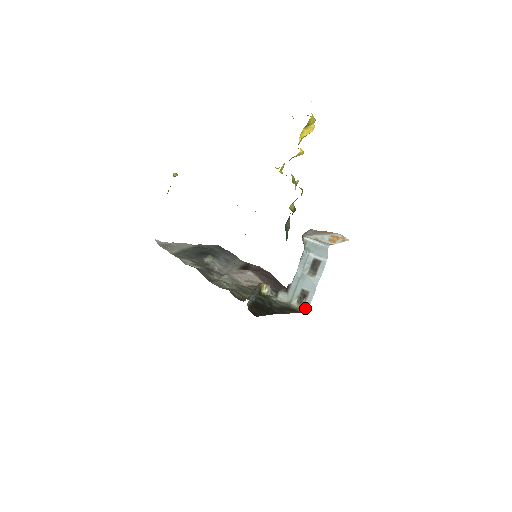
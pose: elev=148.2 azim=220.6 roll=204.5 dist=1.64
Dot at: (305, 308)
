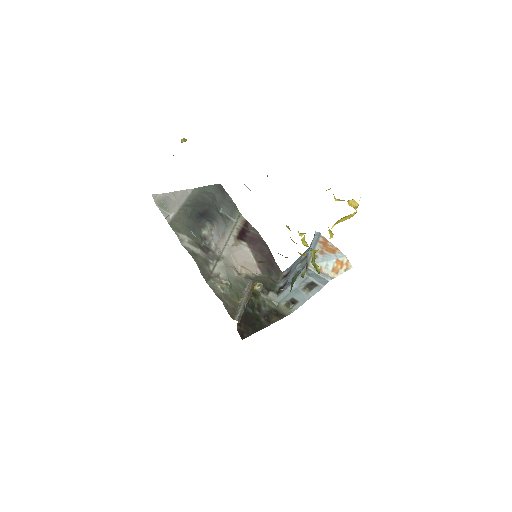
Dot at: (291, 311)
